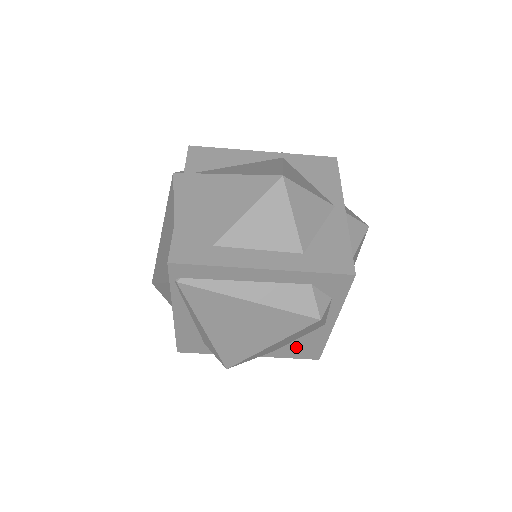
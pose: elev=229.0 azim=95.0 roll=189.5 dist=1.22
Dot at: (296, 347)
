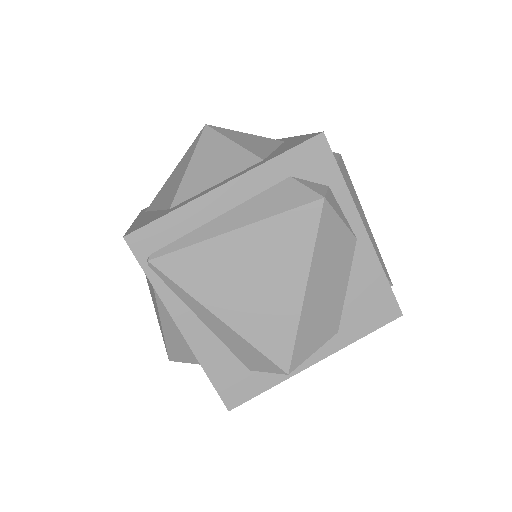
Dot at: (357, 306)
